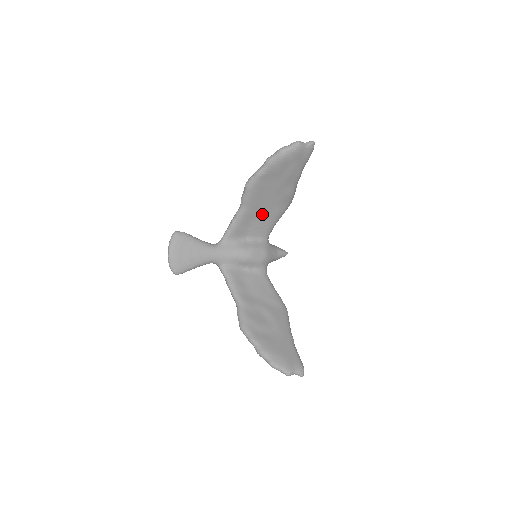
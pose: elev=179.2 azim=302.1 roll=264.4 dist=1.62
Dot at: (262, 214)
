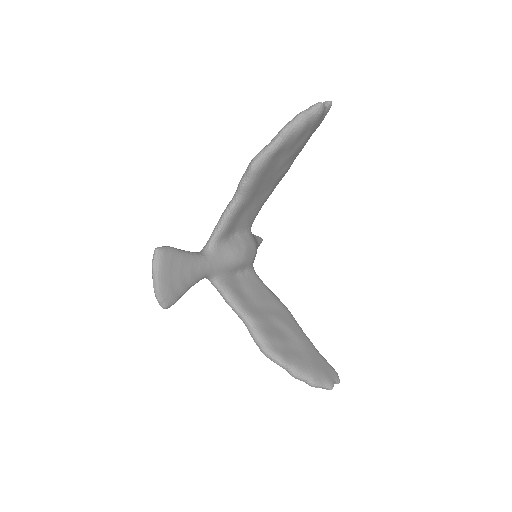
Dot at: (255, 200)
